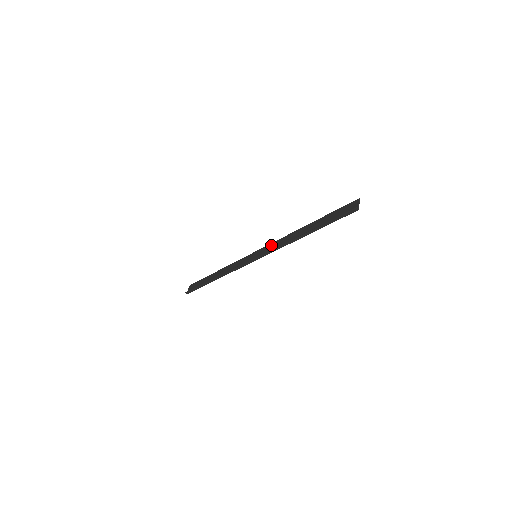
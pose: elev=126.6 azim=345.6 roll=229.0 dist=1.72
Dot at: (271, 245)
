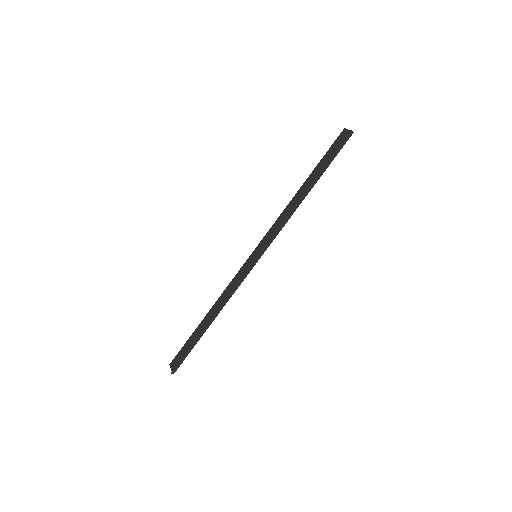
Dot at: (269, 233)
